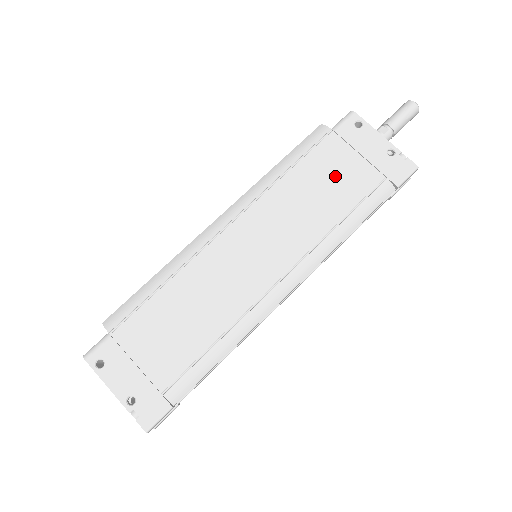
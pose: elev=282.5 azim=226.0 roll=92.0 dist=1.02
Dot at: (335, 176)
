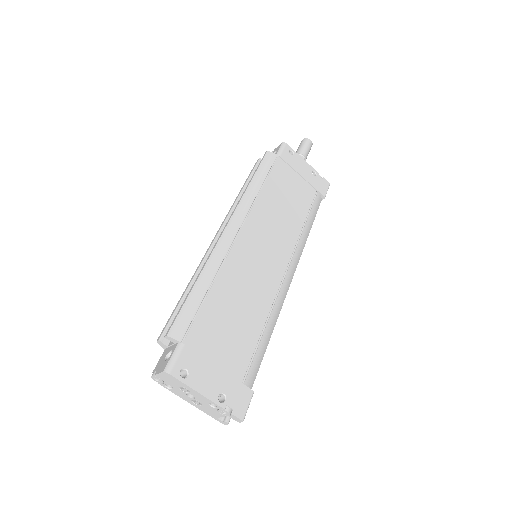
Dot at: (291, 190)
